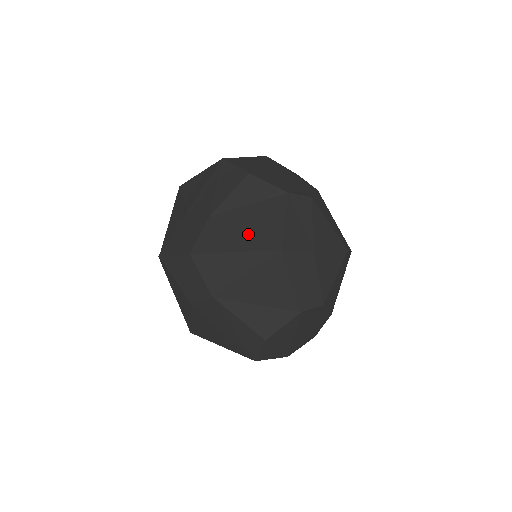
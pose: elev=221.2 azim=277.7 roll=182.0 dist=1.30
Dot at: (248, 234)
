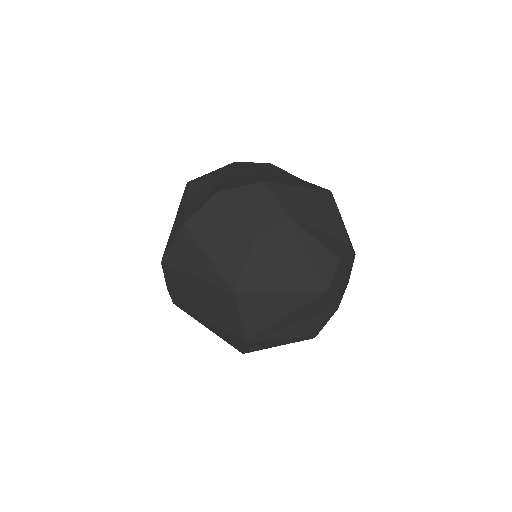
Dot at: (299, 183)
